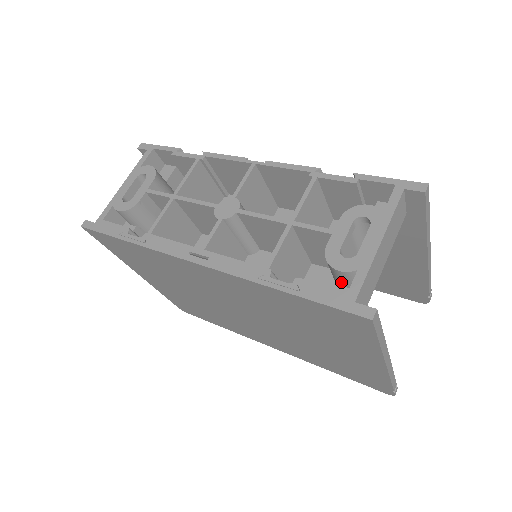
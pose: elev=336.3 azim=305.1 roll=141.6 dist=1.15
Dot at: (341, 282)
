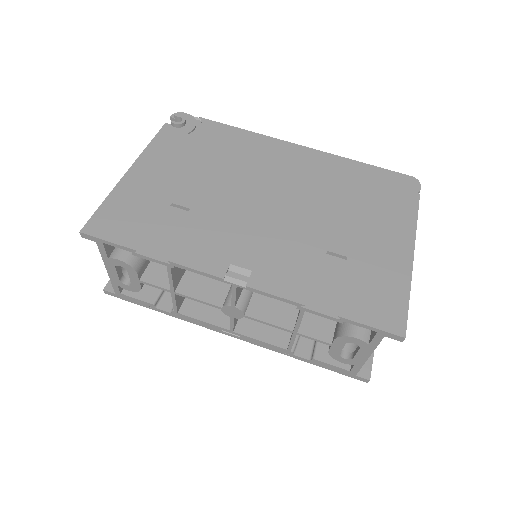
Dot at: occluded
